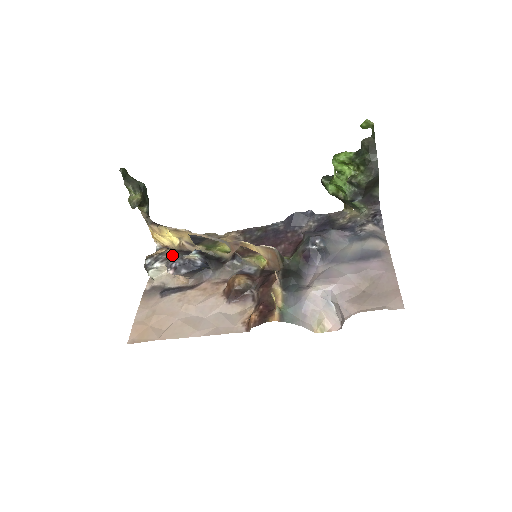
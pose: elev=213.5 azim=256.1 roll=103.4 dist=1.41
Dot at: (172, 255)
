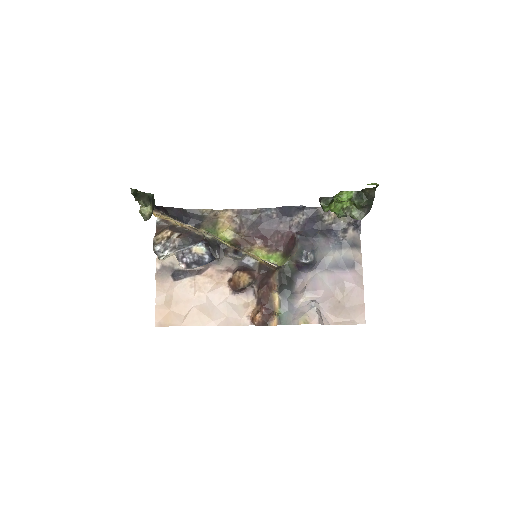
Dot at: (179, 243)
